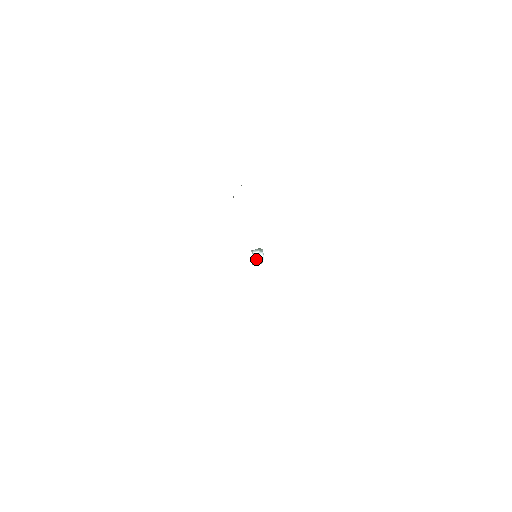
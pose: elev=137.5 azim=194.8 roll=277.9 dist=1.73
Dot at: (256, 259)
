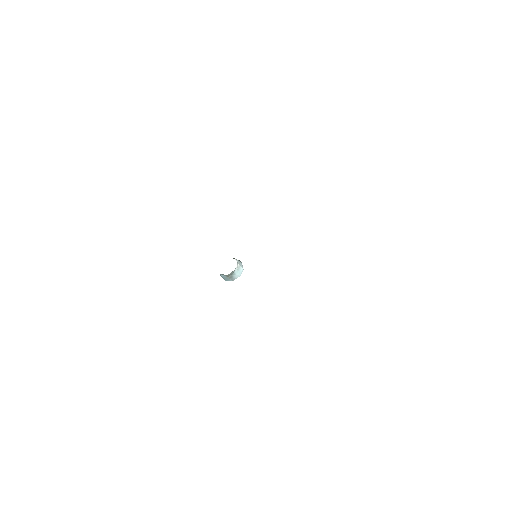
Dot at: (235, 268)
